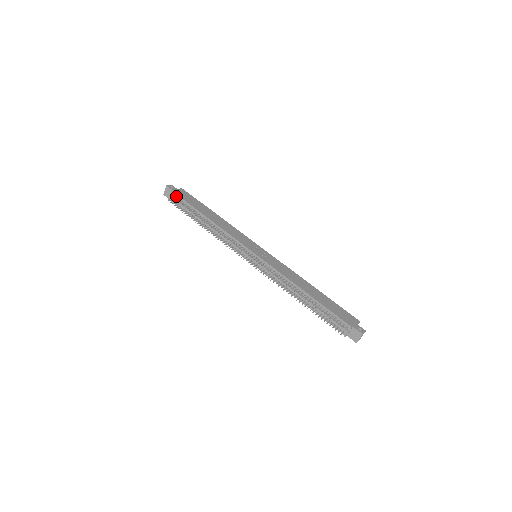
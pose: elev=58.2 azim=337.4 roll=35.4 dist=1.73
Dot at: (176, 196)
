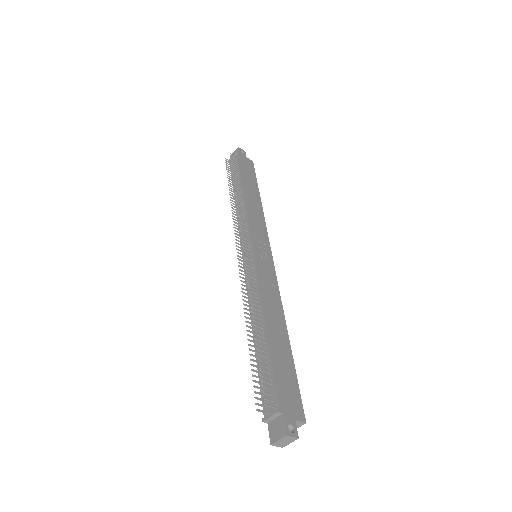
Dot at: (237, 158)
